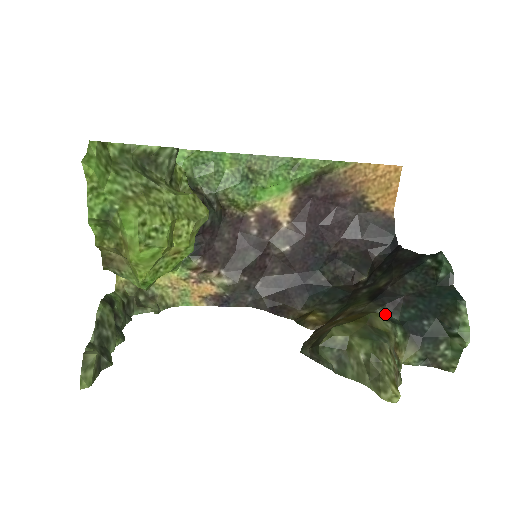
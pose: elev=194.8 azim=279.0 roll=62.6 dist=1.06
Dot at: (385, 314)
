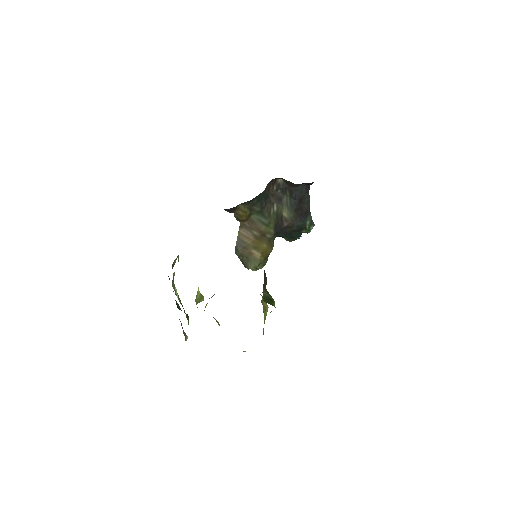
Dot at: occluded
